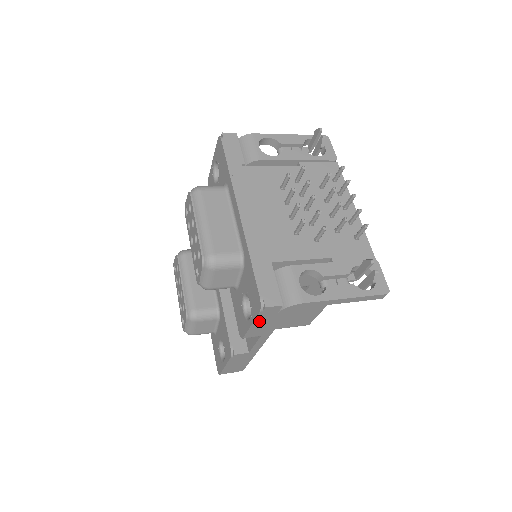
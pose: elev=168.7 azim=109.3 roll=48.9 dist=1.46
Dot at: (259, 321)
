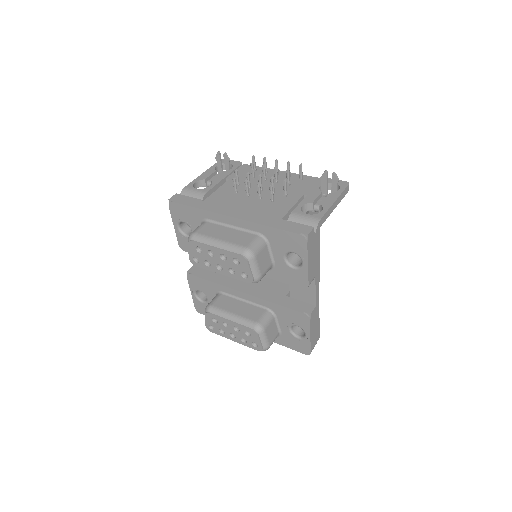
Dot at: (310, 256)
